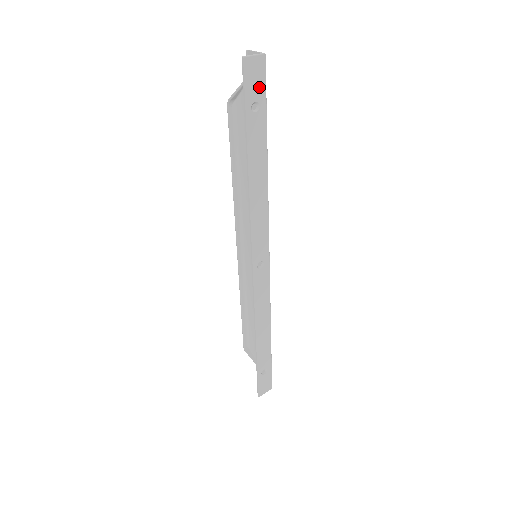
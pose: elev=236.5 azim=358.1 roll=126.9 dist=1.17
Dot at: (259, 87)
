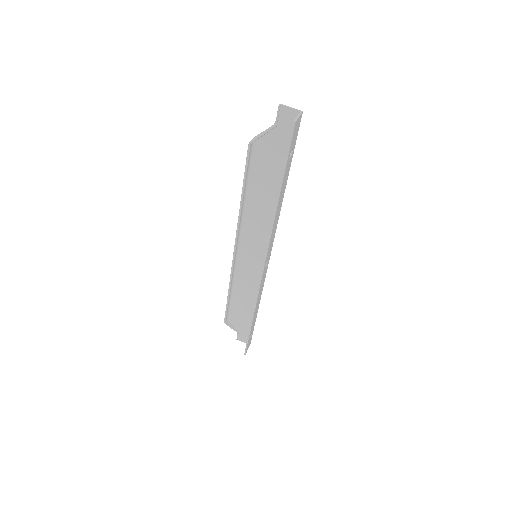
Dot at: (295, 138)
